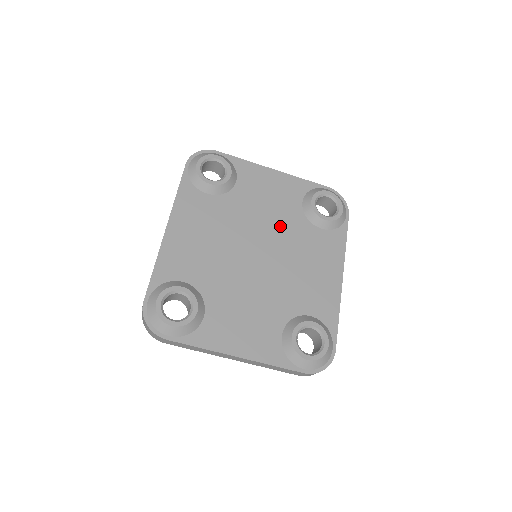
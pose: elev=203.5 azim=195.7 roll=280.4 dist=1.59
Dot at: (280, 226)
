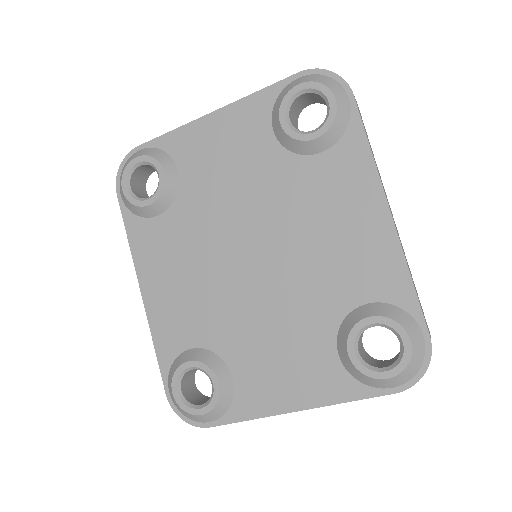
Dot at: (261, 194)
